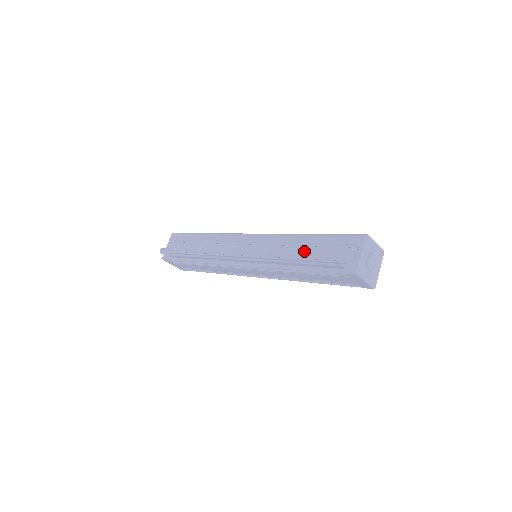
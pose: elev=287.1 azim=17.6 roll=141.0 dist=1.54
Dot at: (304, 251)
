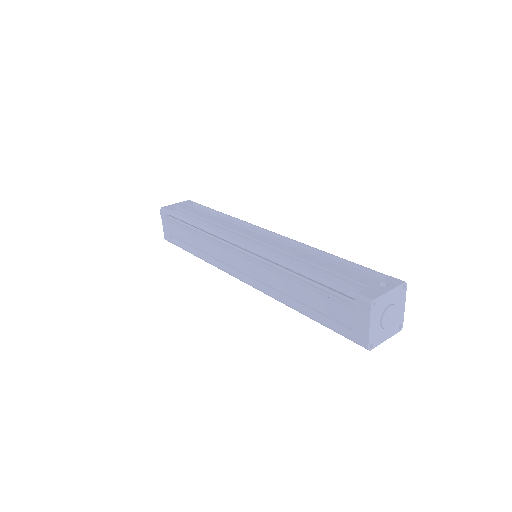
Dot at: (320, 262)
